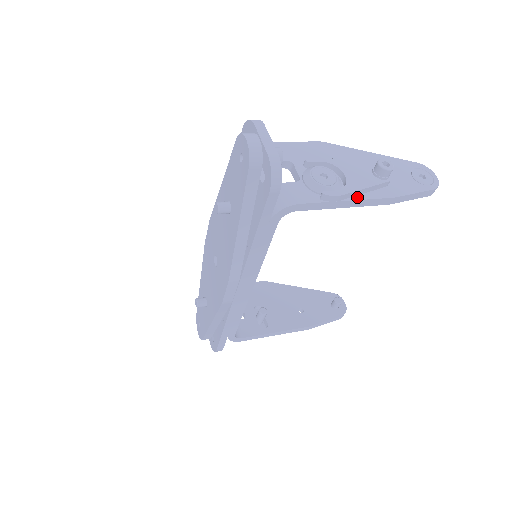
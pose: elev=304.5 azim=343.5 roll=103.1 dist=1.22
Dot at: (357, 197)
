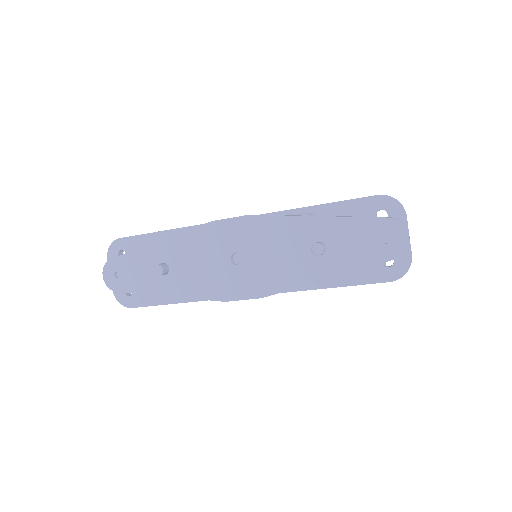
Dot at: occluded
